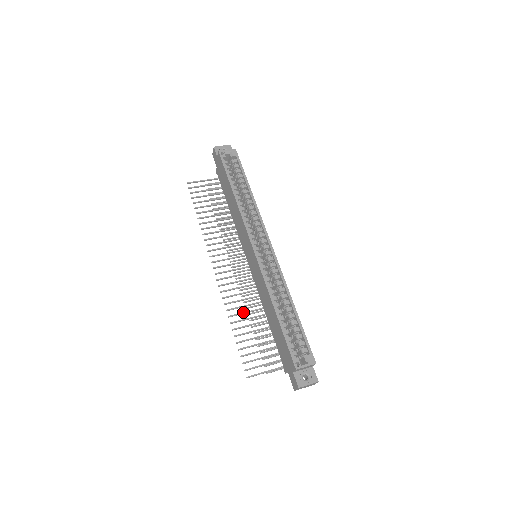
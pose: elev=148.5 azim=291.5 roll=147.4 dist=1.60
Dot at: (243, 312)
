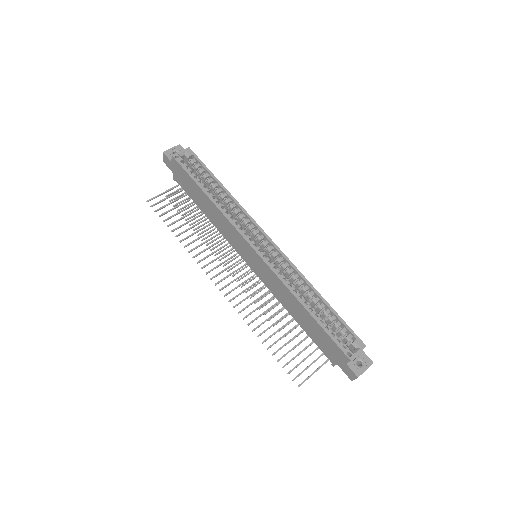
Dot at: (265, 320)
